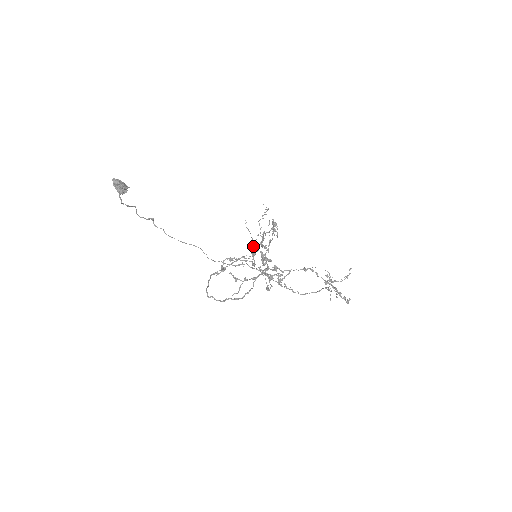
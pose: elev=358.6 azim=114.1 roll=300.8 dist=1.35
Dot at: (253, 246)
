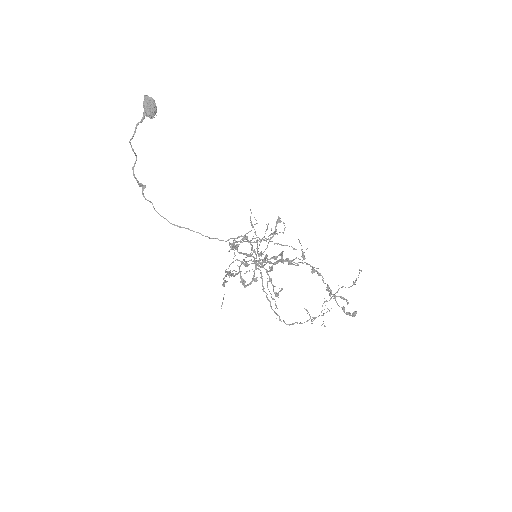
Dot at: occluded
